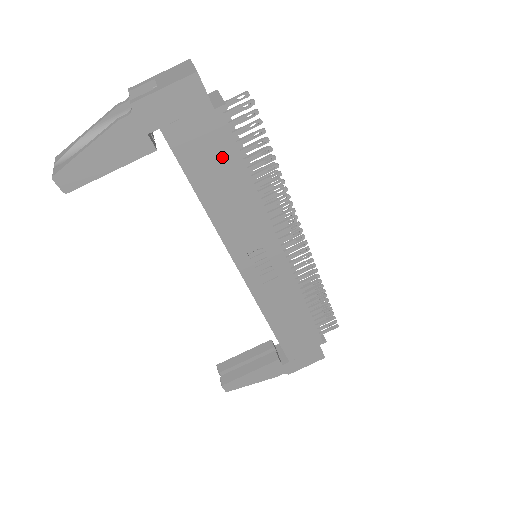
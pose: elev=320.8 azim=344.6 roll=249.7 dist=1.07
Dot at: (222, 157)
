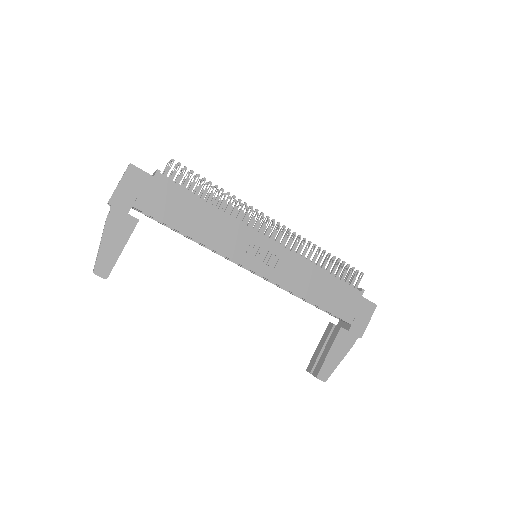
Dot at: (178, 200)
